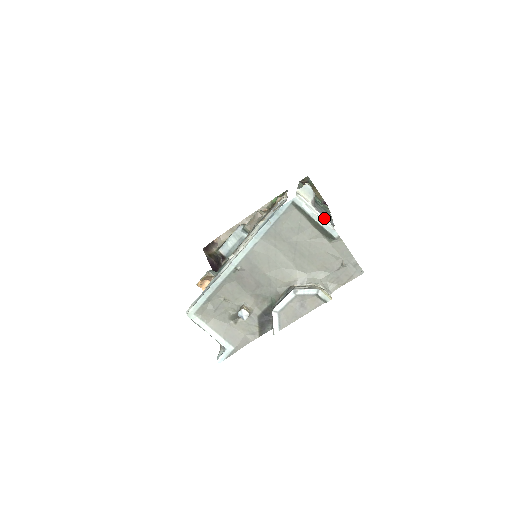
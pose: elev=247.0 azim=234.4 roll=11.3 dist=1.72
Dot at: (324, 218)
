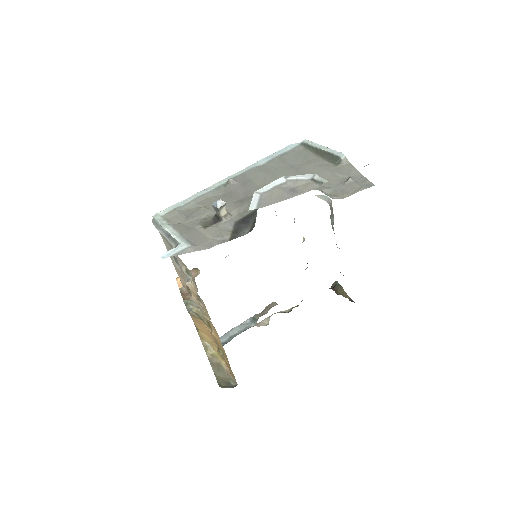
Dot at: occluded
